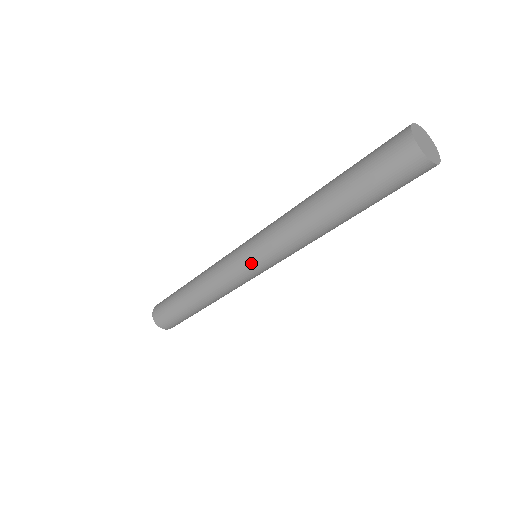
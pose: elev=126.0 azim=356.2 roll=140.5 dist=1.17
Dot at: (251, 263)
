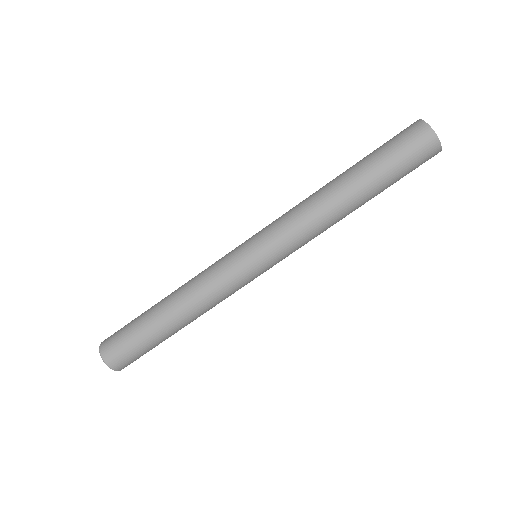
Dot at: (259, 256)
